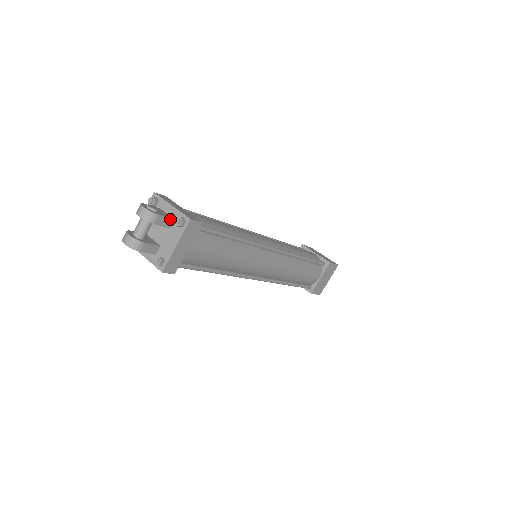
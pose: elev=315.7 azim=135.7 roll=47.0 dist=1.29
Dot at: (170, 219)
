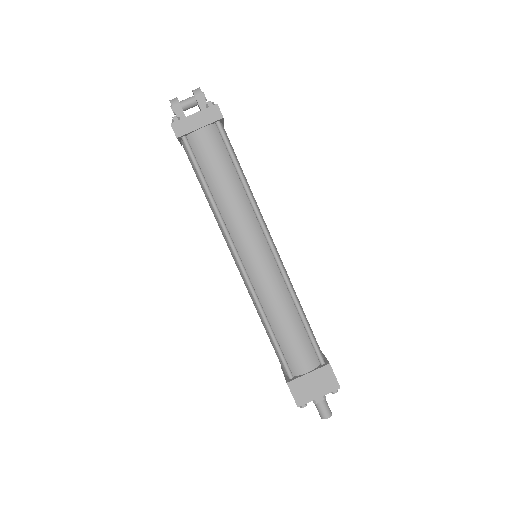
Dot at: occluded
